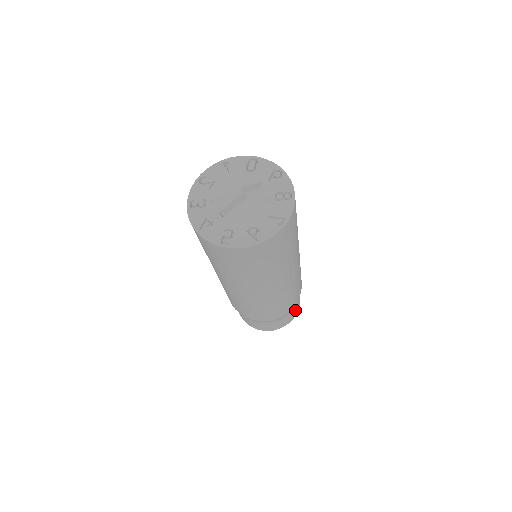
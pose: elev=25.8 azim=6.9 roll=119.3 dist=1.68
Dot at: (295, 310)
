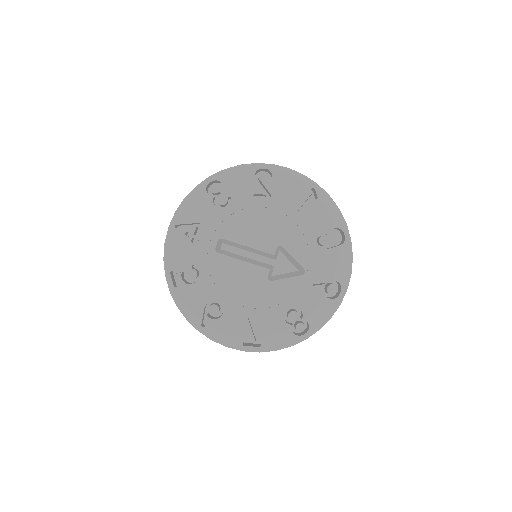
Dot at: occluded
